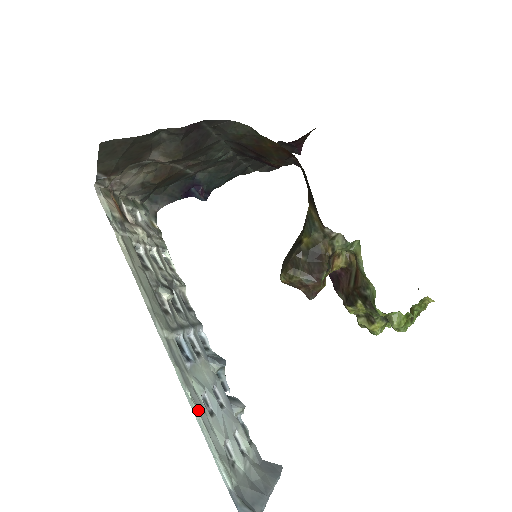
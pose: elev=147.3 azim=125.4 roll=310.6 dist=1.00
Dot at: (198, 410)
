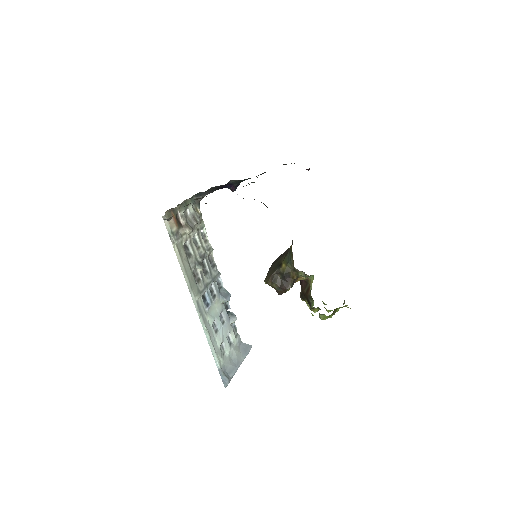
Dot at: (209, 335)
